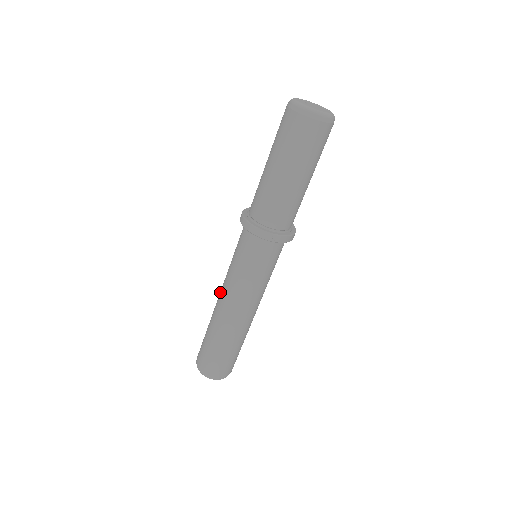
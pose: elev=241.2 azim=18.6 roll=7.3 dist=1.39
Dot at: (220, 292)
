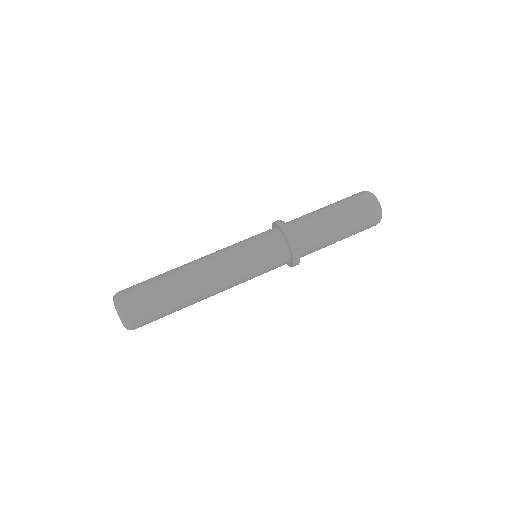
Dot at: (205, 256)
